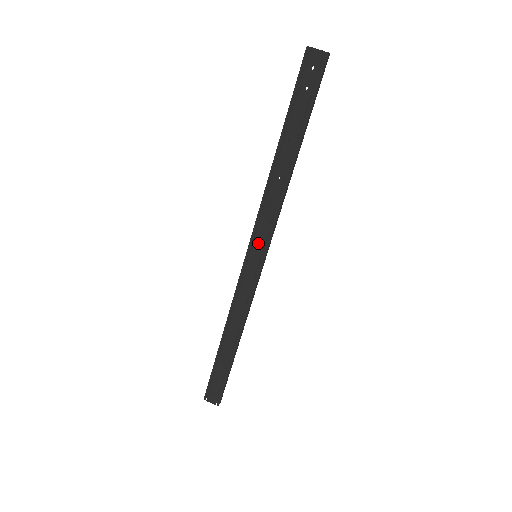
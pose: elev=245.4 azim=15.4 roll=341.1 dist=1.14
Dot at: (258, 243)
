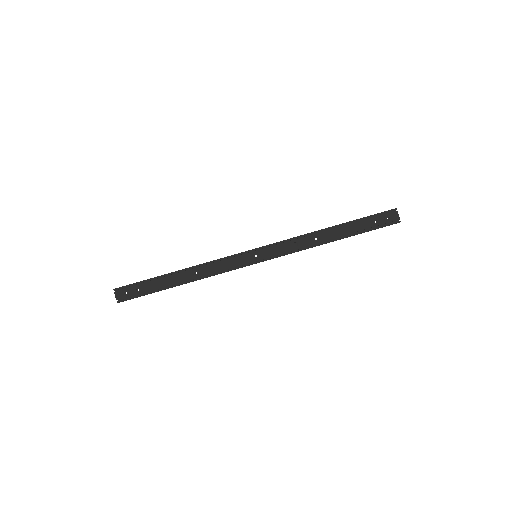
Dot at: (267, 252)
